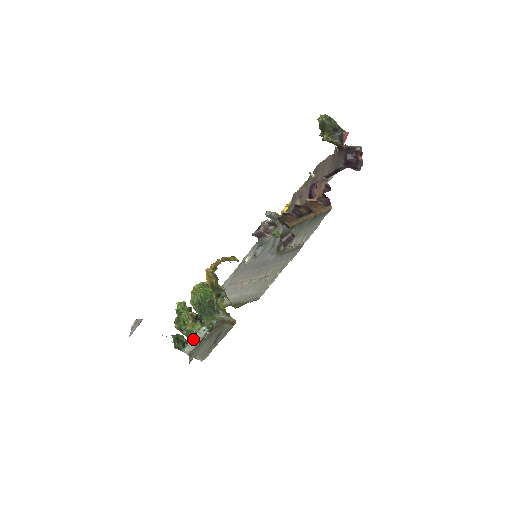
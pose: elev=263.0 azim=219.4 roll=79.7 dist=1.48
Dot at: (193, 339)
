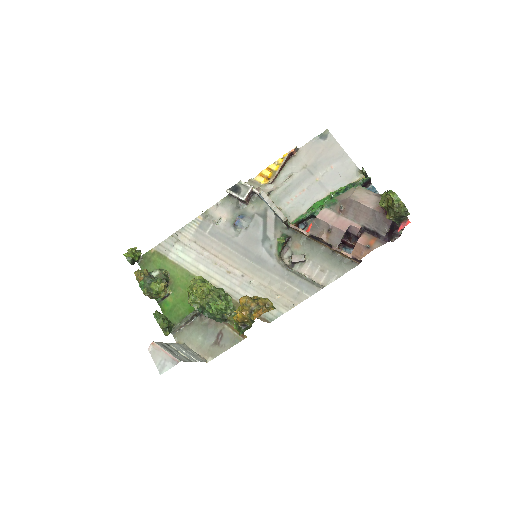
Dot at: (180, 323)
